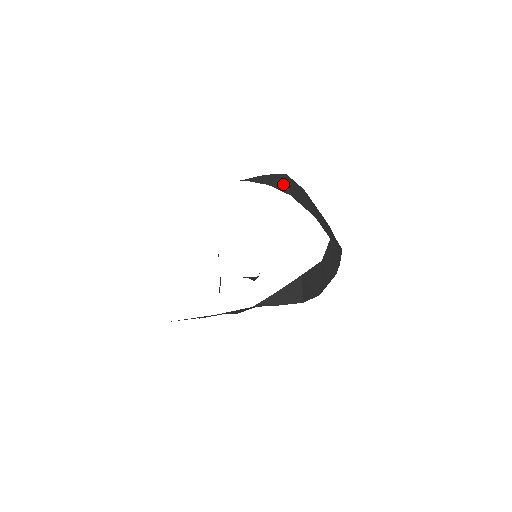
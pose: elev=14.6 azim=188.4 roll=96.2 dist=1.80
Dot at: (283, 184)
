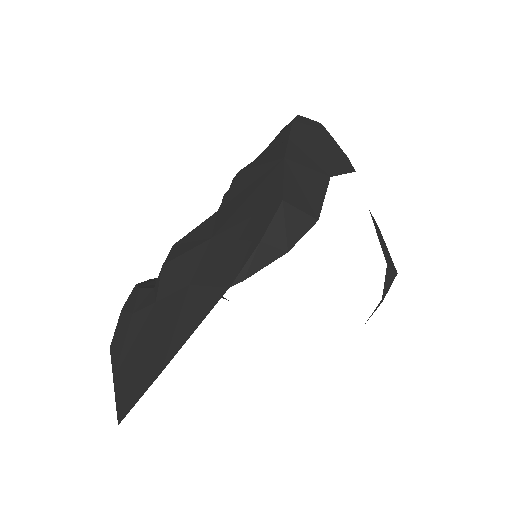
Dot at: (297, 221)
